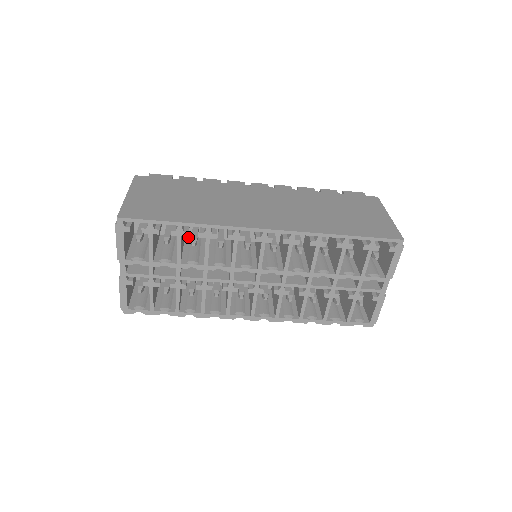
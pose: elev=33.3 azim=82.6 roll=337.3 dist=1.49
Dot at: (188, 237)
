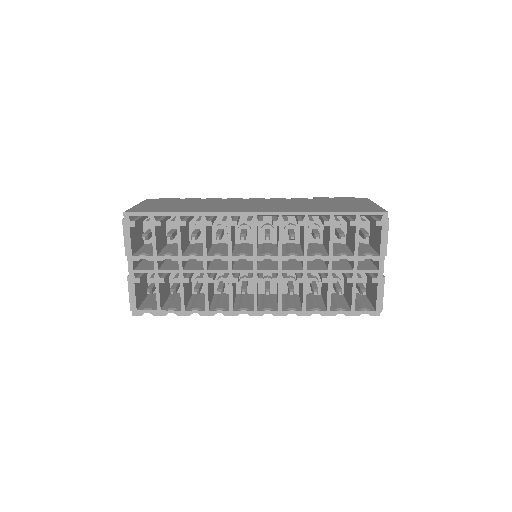
Dot at: (192, 244)
